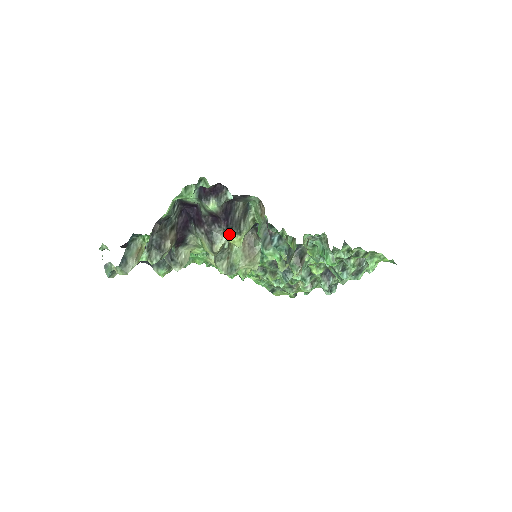
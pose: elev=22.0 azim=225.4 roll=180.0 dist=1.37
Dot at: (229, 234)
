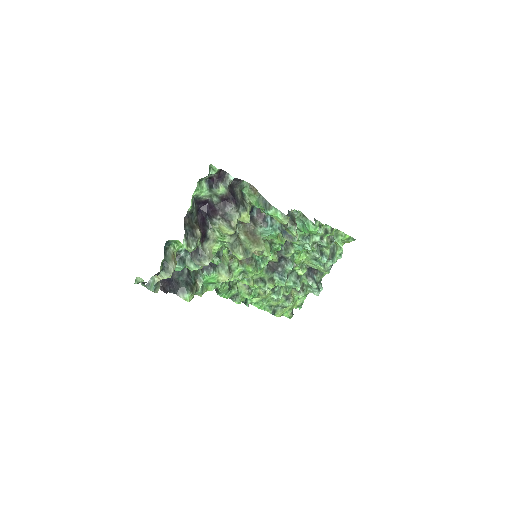
Dot at: (239, 212)
